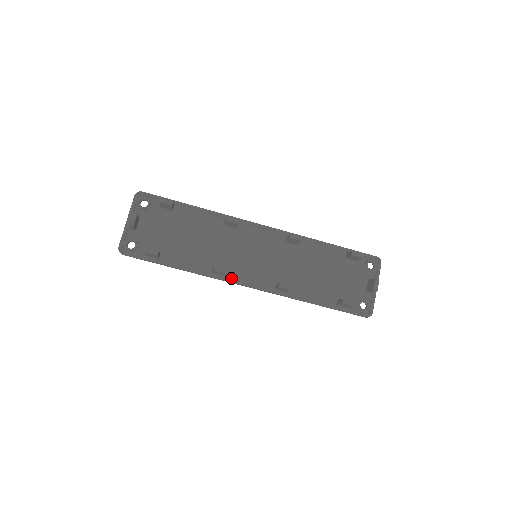
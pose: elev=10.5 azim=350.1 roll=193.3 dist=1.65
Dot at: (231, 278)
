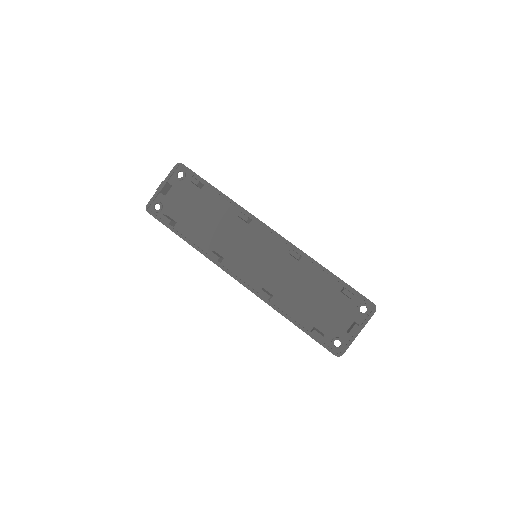
Dot at: (226, 267)
